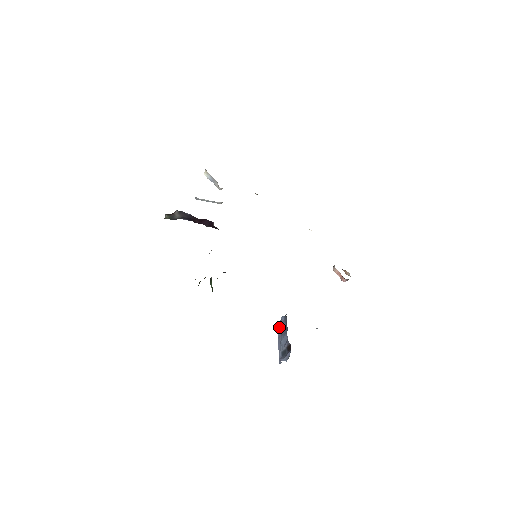
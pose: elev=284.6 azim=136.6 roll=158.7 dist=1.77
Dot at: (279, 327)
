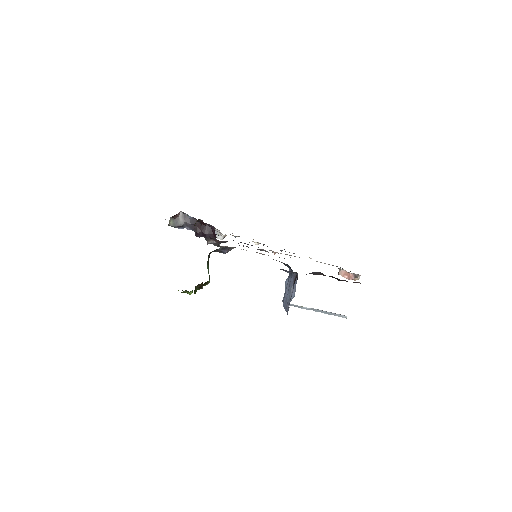
Dot at: (284, 295)
